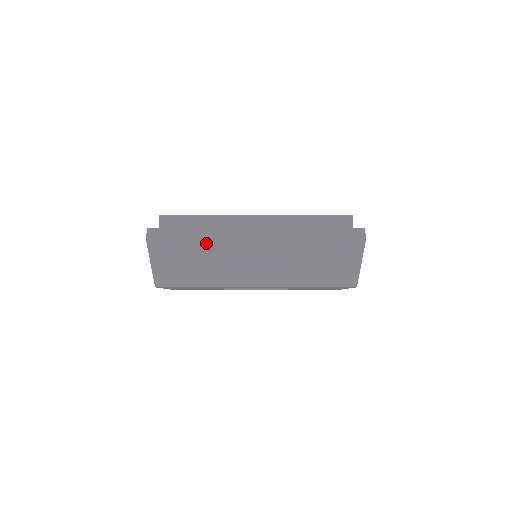
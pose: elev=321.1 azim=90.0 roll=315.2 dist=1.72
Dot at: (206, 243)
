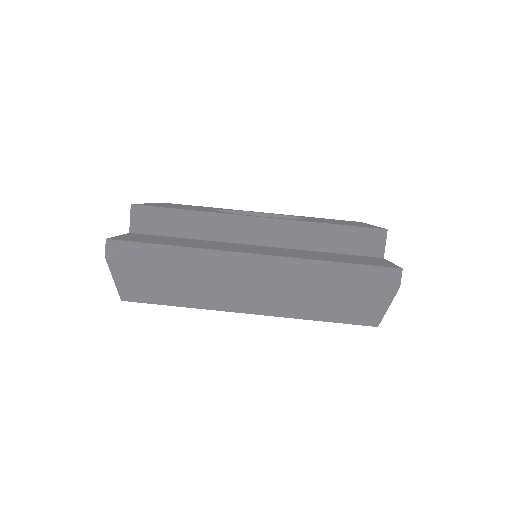
Dot at: (185, 266)
